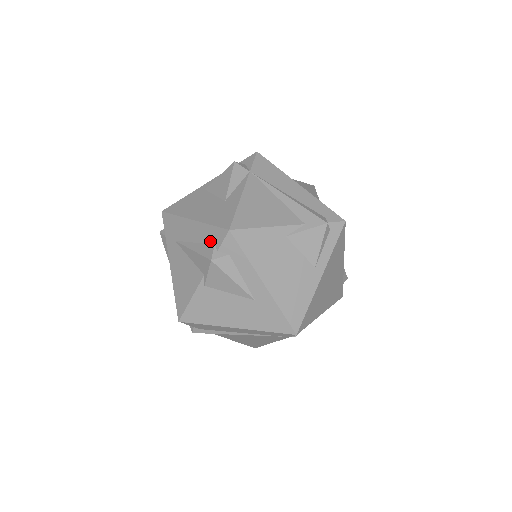
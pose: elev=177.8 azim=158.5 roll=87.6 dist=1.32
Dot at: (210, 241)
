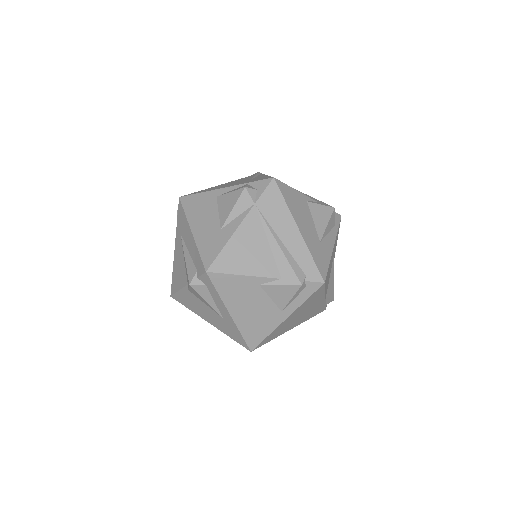
Dot at: (196, 264)
